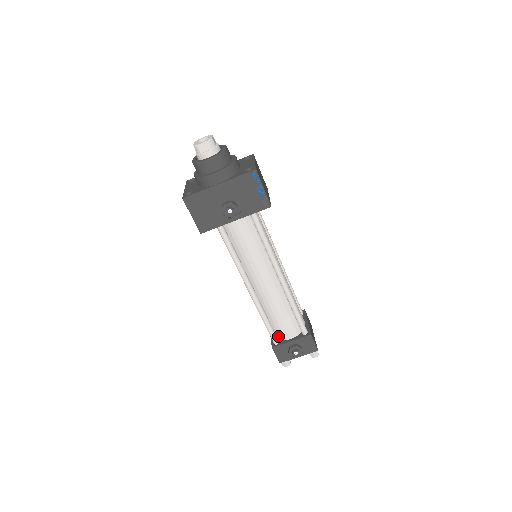
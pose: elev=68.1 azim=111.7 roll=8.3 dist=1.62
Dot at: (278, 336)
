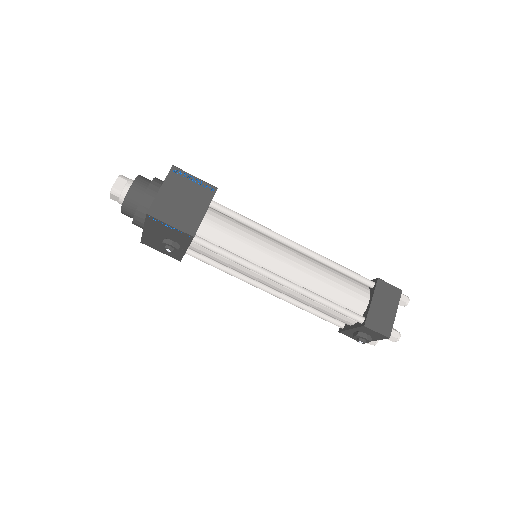
Dot at: occluded
